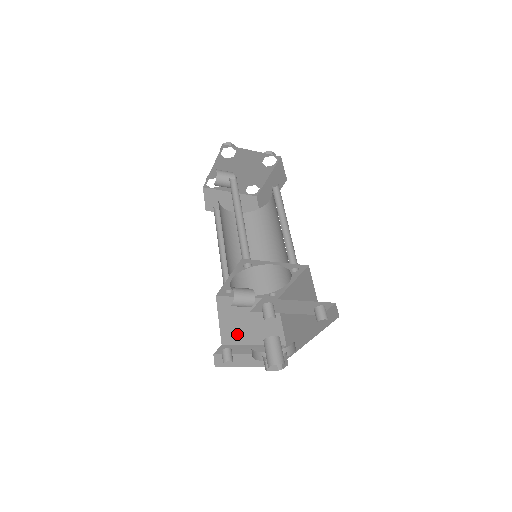
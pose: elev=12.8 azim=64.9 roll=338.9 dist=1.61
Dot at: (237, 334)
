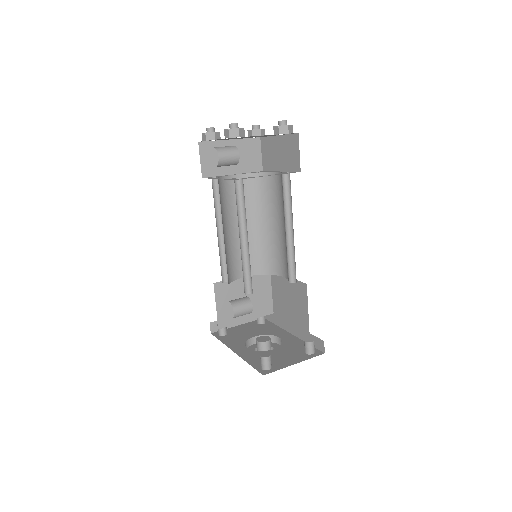
Dot at: (232, 316)
